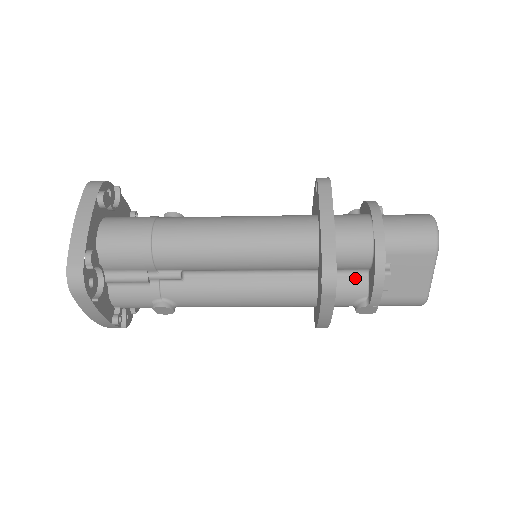
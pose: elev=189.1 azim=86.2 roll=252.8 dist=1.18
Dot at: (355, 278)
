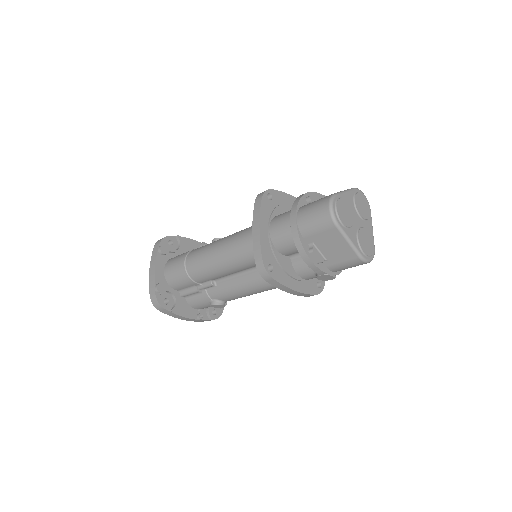
Dot at: occluded
